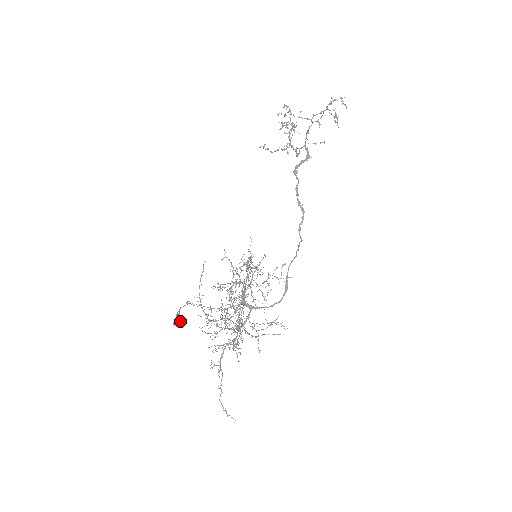
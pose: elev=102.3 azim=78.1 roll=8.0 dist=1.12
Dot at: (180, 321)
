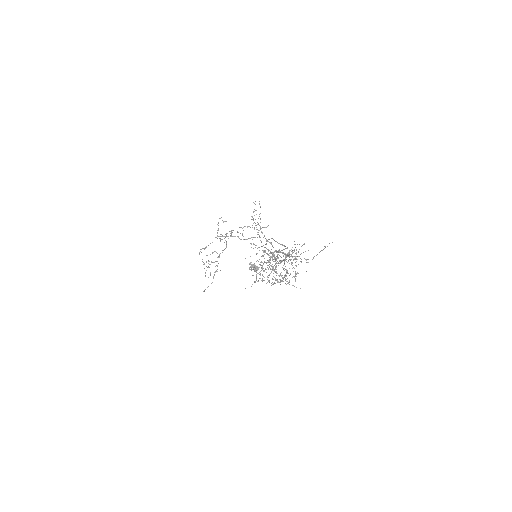
Dot at: (256, 268)
